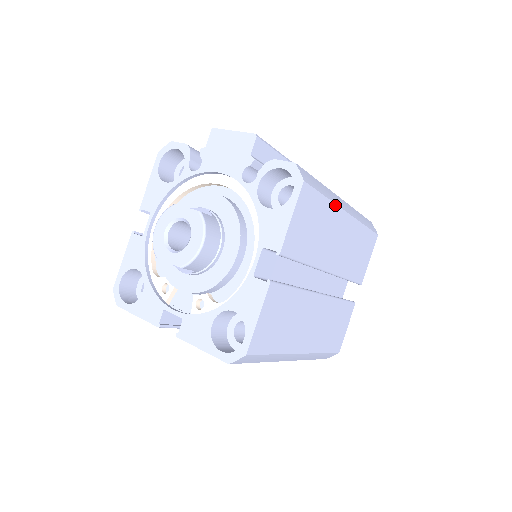
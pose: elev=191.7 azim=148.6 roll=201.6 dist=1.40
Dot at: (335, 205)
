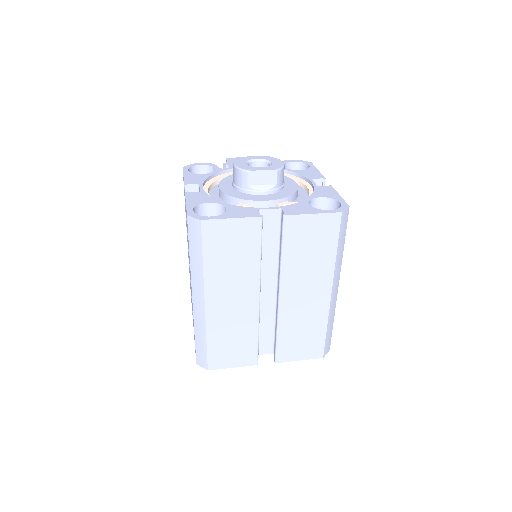
Dot at: occluded
